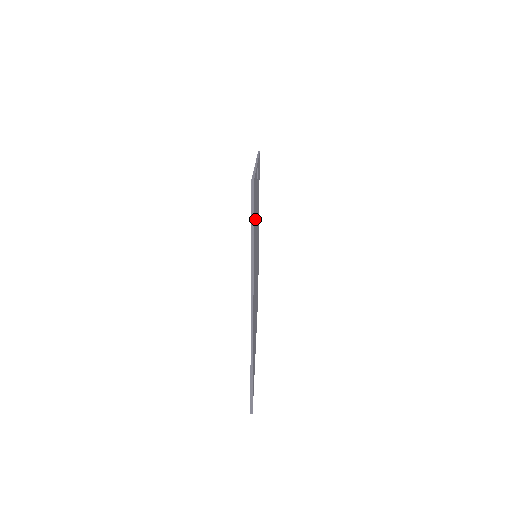
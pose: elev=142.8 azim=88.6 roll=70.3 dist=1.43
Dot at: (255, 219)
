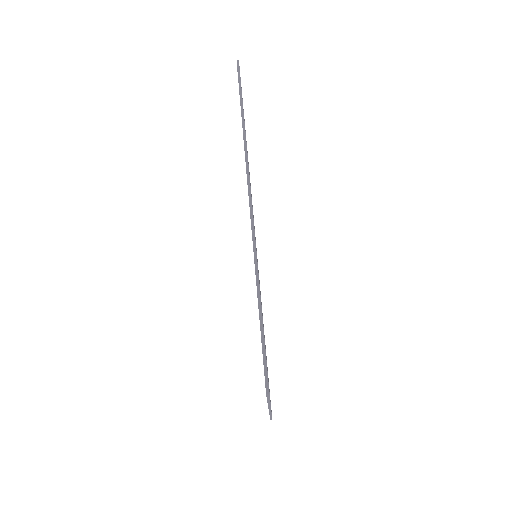
Dot at: occluded
